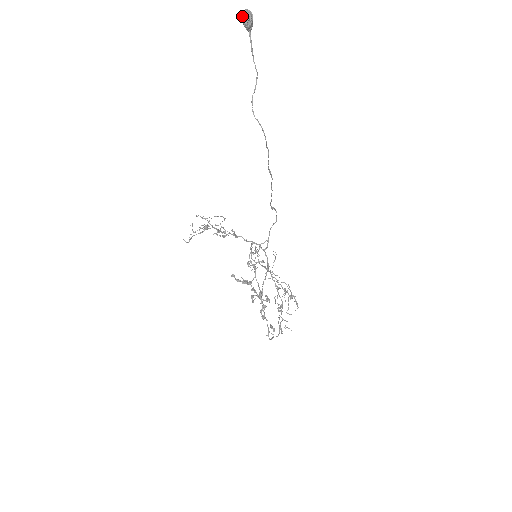
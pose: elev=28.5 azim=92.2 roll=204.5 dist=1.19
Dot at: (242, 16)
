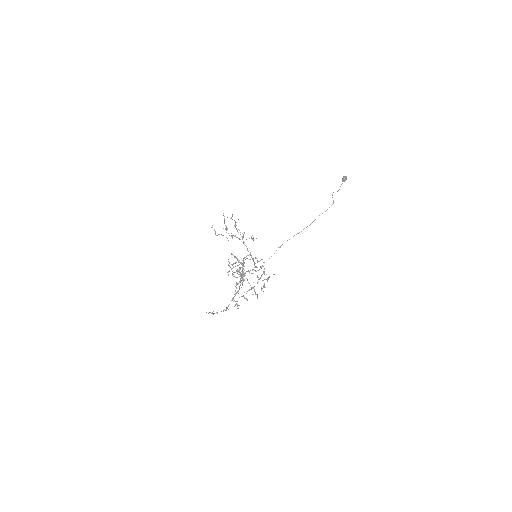
Dot at: (345, 176)
